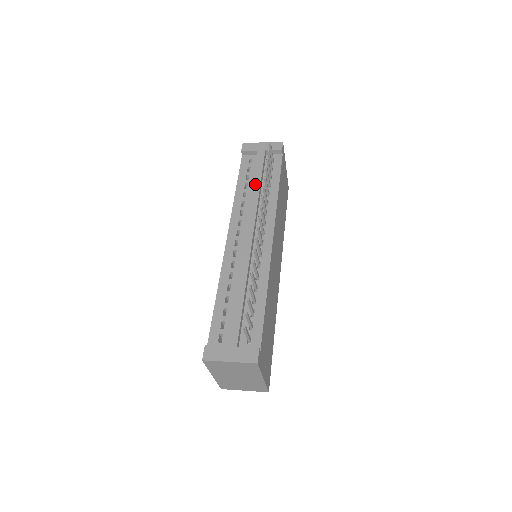
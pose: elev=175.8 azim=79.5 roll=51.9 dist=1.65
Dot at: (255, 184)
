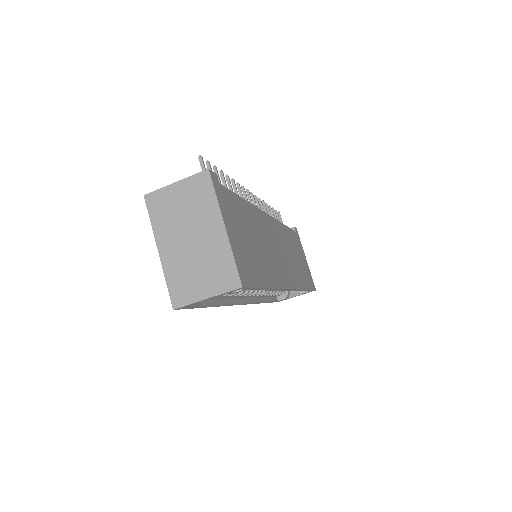
Dot at: occluded
